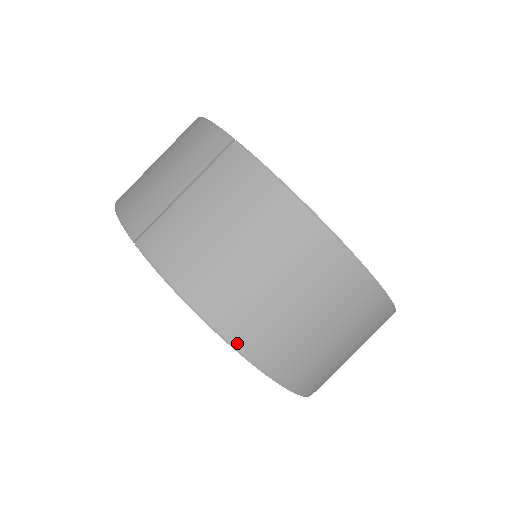
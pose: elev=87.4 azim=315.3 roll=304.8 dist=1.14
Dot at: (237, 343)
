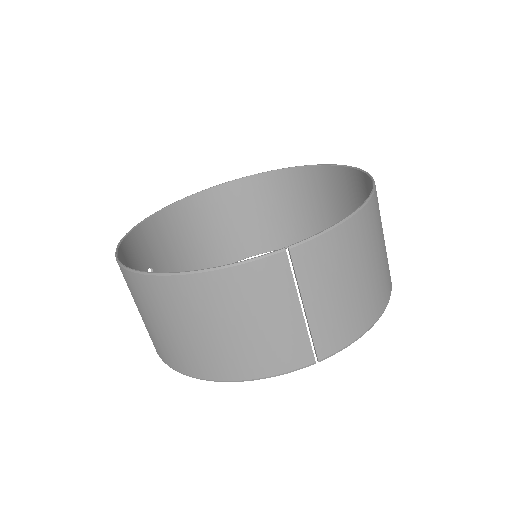
Dot at: (390, 295)
